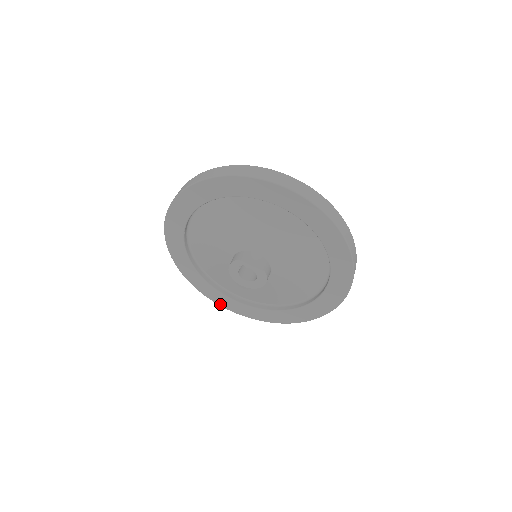
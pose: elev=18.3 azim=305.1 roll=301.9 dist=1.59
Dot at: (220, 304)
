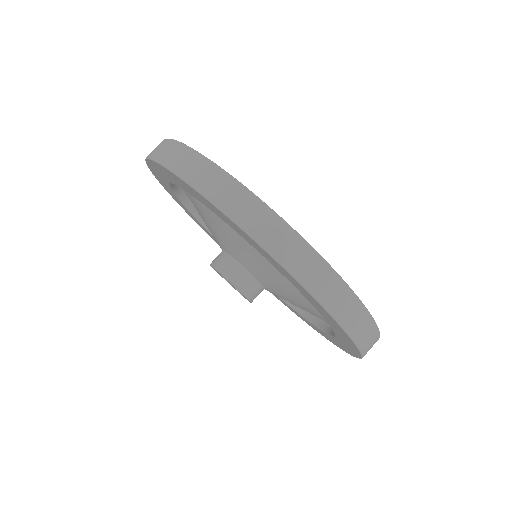
Dot at: occluded
